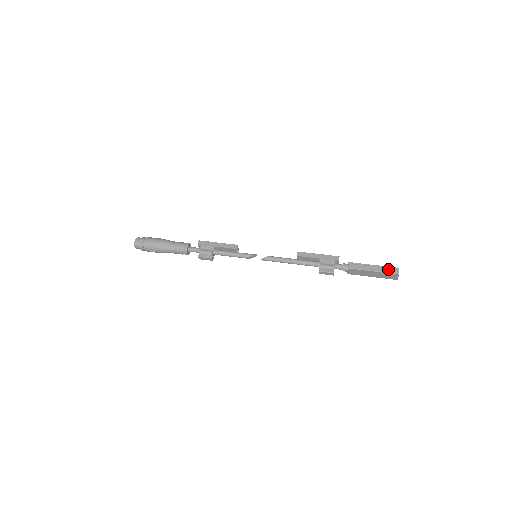
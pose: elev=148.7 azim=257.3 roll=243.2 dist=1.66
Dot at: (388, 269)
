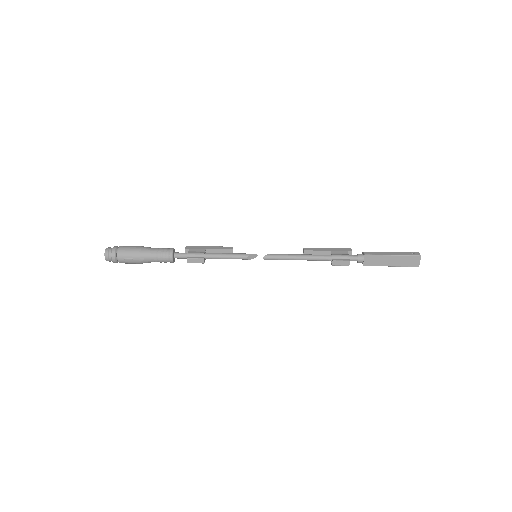
Dot at: (408, 253)
